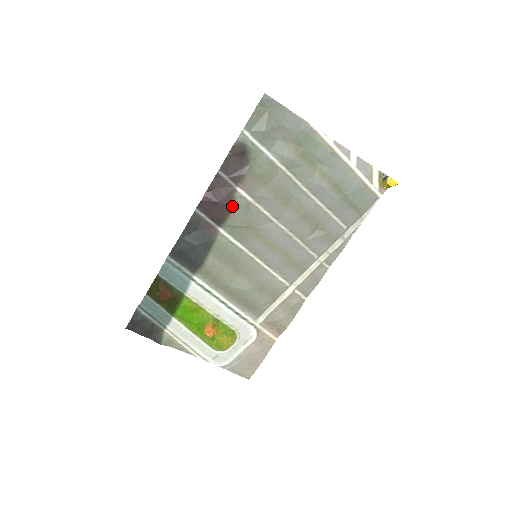
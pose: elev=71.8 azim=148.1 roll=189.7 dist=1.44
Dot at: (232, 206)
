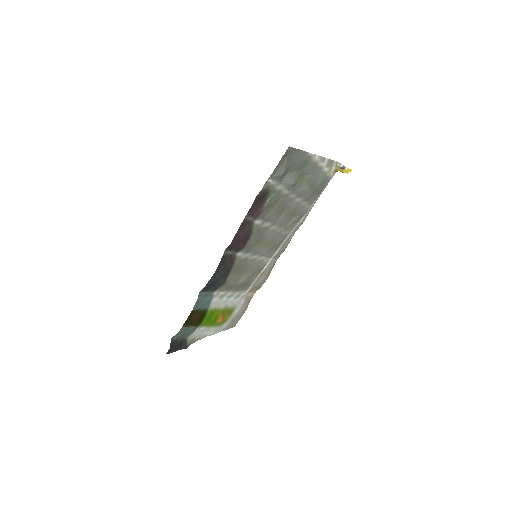
Dot at: (250, 235)
